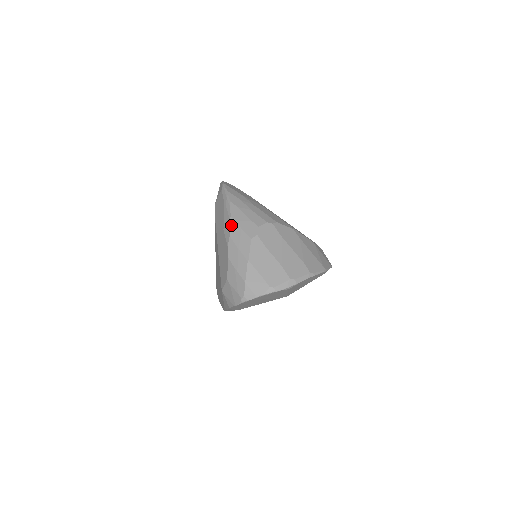
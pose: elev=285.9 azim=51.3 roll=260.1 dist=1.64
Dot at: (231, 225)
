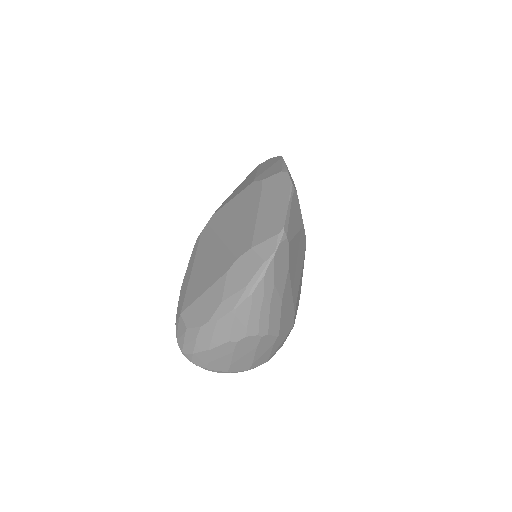
Dot at: (228, 315)
